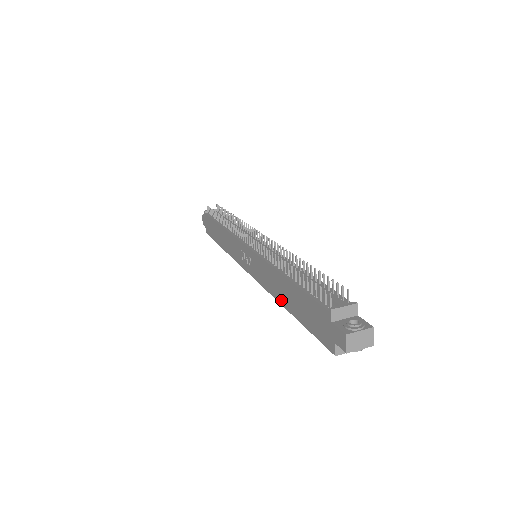
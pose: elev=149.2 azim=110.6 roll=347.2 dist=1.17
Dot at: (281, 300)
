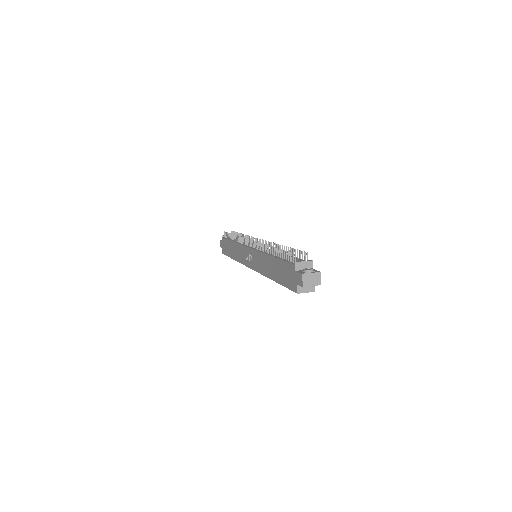
Dot at: (269, 275)
